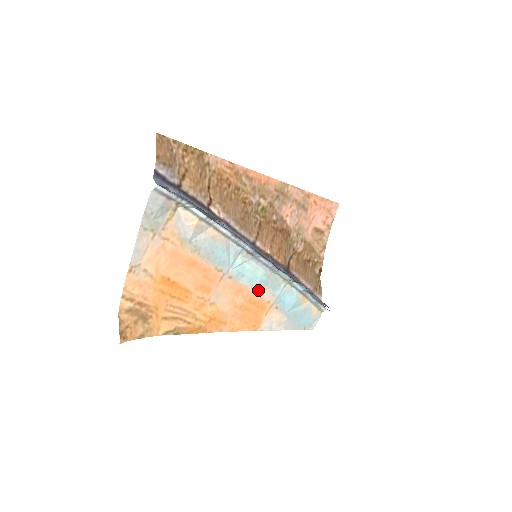
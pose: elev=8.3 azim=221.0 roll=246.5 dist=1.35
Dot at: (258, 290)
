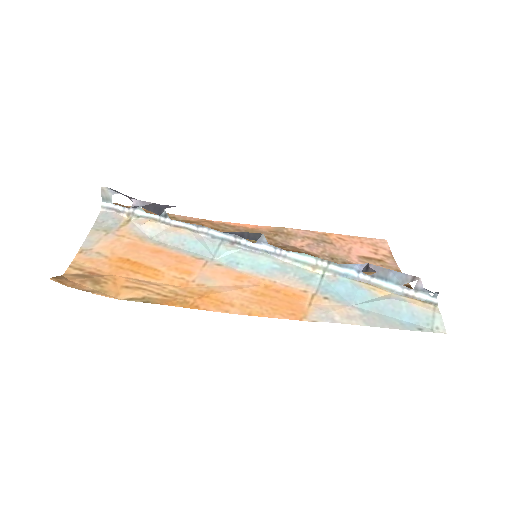
Dot at: (275, 279)
